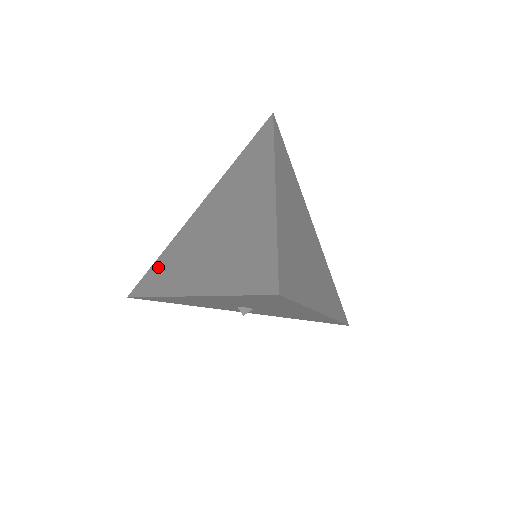
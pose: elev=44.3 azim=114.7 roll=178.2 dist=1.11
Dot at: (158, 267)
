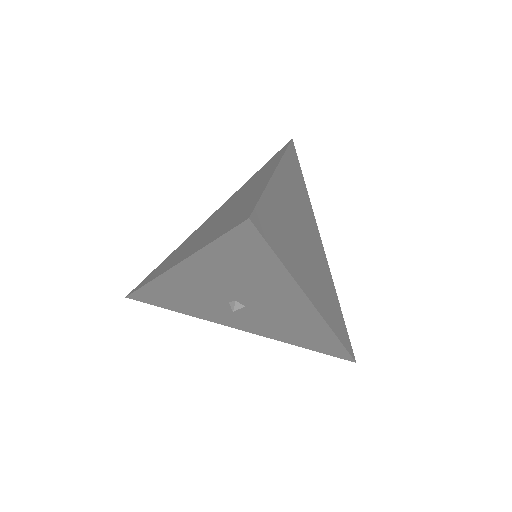
Dot at: (160, 265)
